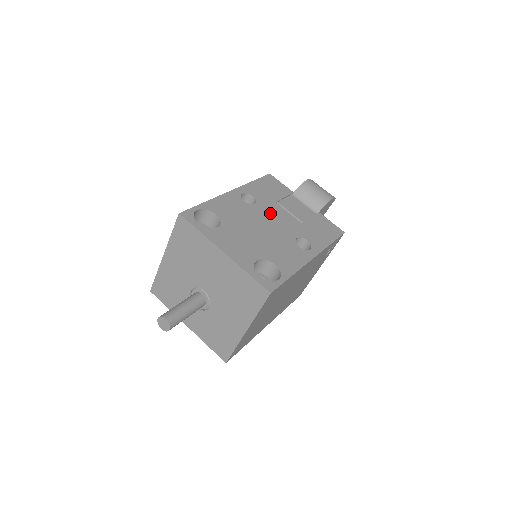
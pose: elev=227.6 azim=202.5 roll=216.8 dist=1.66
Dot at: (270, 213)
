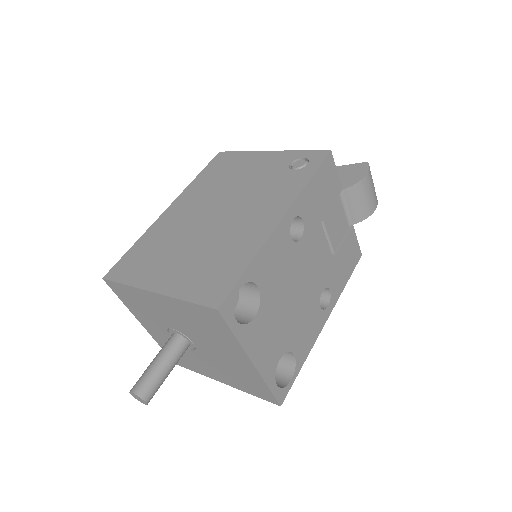
Dot at: (311, 252)
